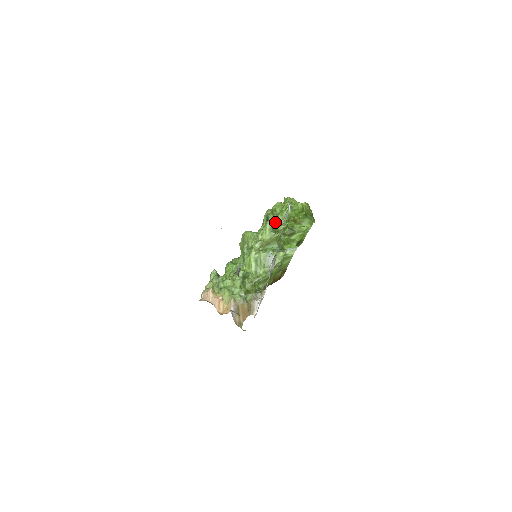
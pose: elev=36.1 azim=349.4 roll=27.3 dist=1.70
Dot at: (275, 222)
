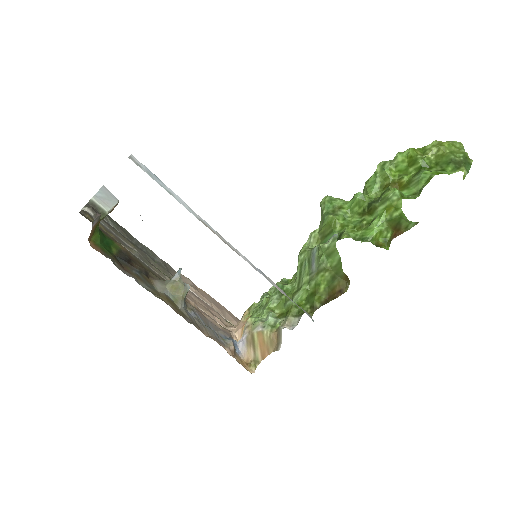
Dot at: occluded
